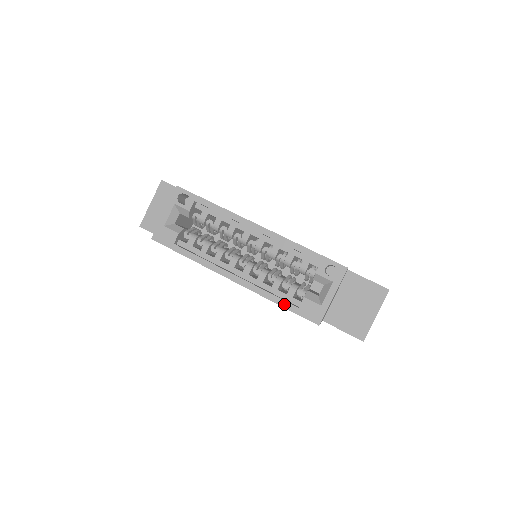
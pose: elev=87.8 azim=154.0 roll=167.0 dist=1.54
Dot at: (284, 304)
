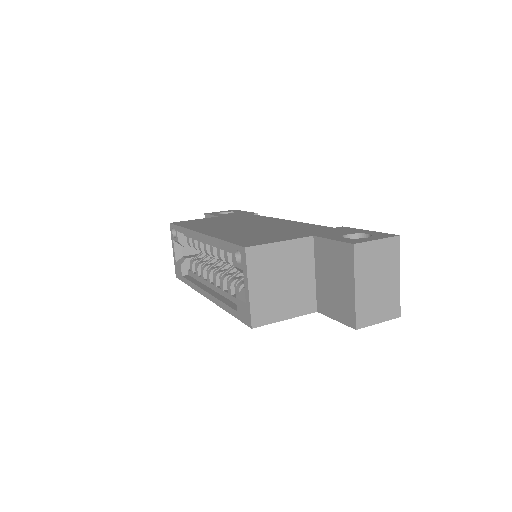
Dot at: (230, 311)
